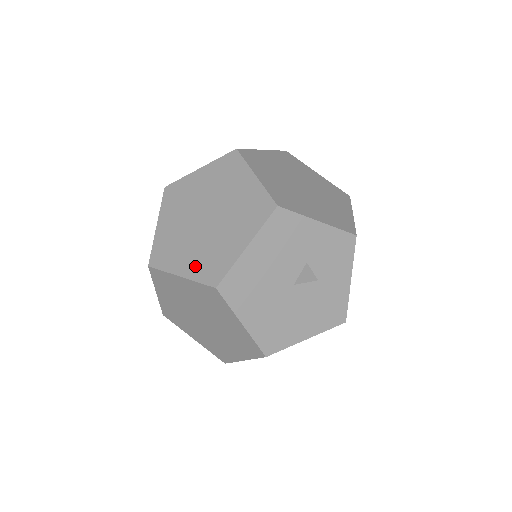
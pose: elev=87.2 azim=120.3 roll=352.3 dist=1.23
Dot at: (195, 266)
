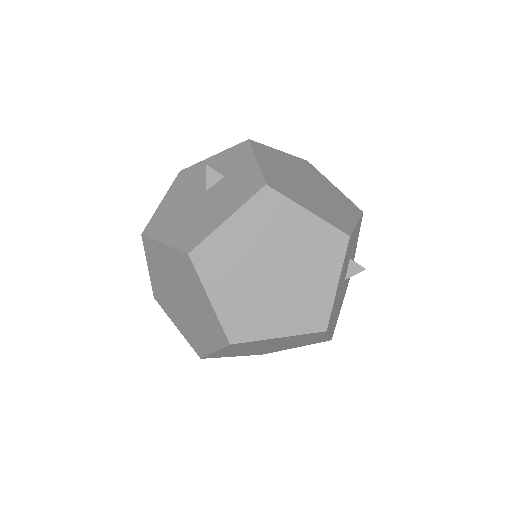
Dot at: (291, 322)
